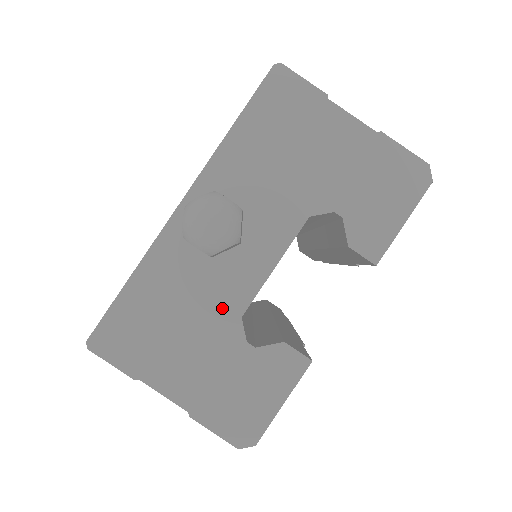
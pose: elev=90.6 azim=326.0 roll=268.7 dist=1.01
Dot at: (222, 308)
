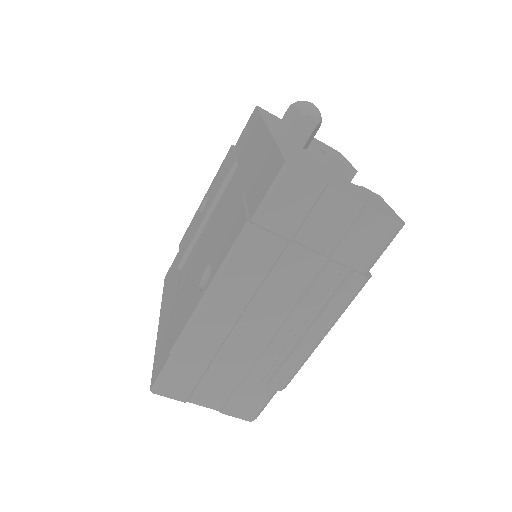
Dot at: (327, 168)
